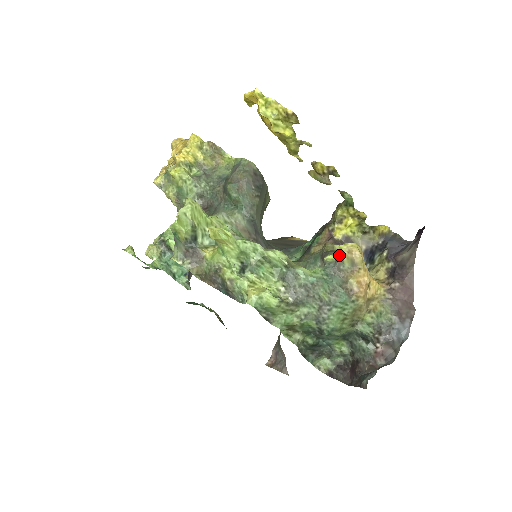
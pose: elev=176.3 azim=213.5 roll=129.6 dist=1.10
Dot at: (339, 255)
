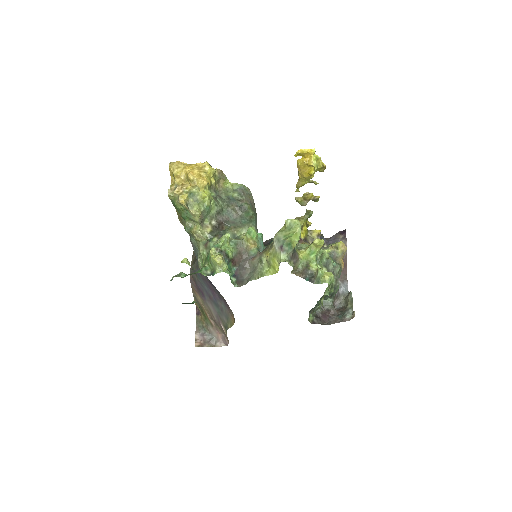
Dot at: (335, 249)
